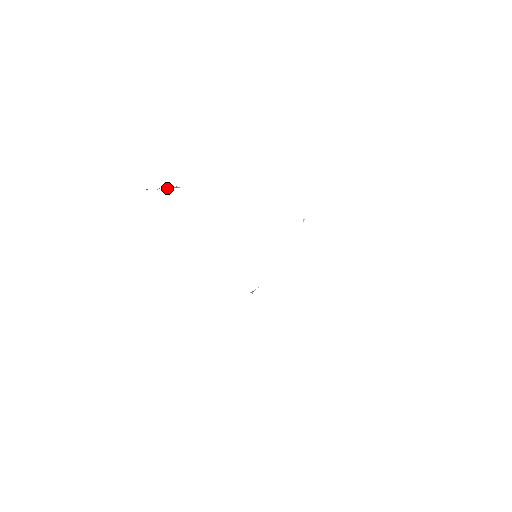
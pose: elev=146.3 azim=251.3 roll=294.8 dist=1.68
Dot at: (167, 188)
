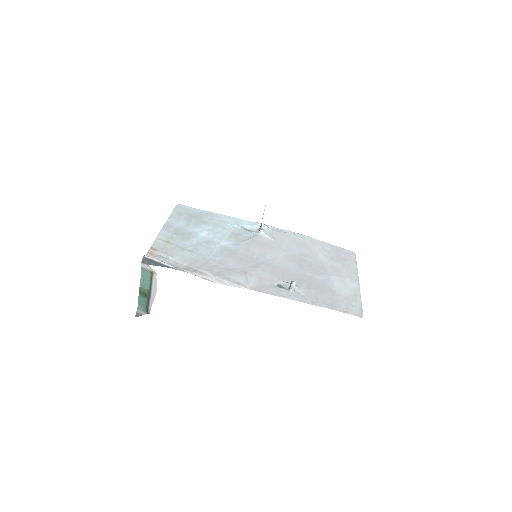
Dot at: (142, 268)
